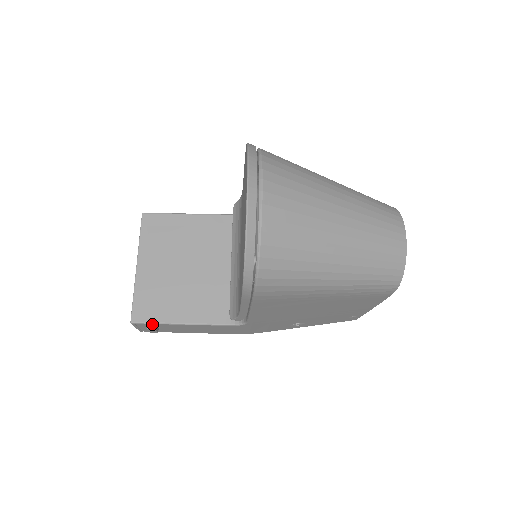
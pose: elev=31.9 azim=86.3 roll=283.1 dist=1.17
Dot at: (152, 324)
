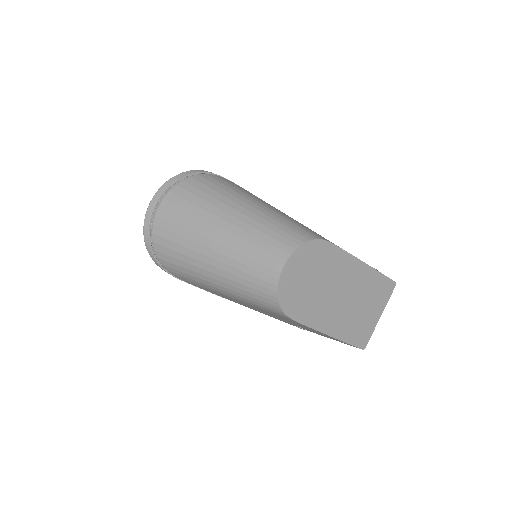
Dot at: occluded
